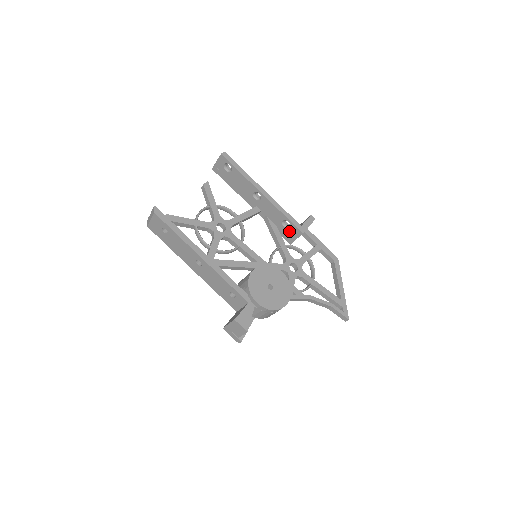
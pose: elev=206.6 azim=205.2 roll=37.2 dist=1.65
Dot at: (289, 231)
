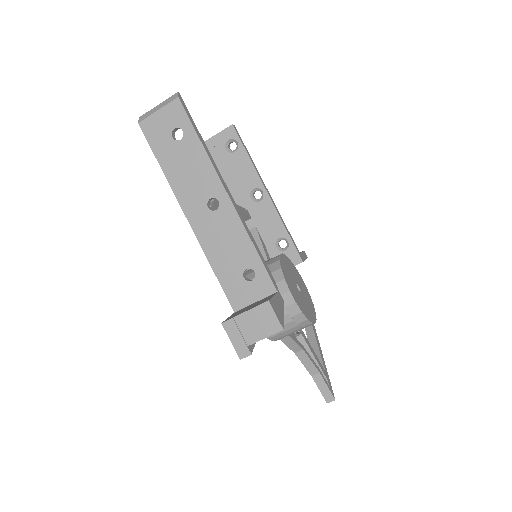
Dot at: occluded
